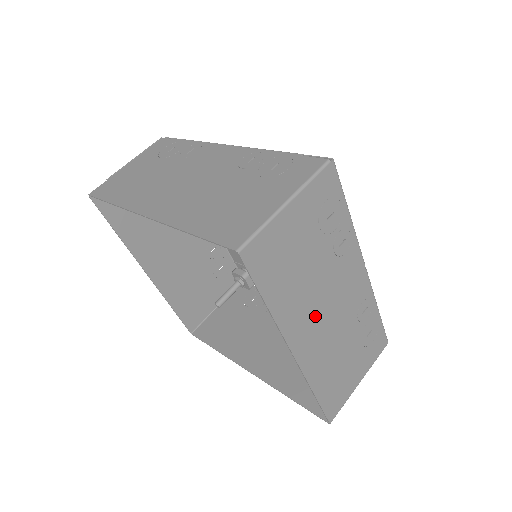
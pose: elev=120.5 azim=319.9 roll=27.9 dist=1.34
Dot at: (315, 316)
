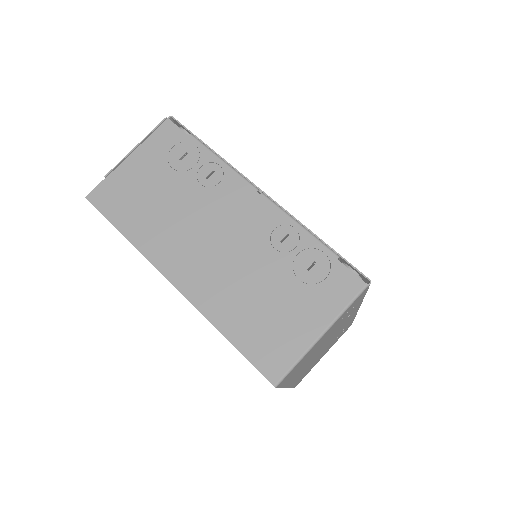
Dot at: occluded
